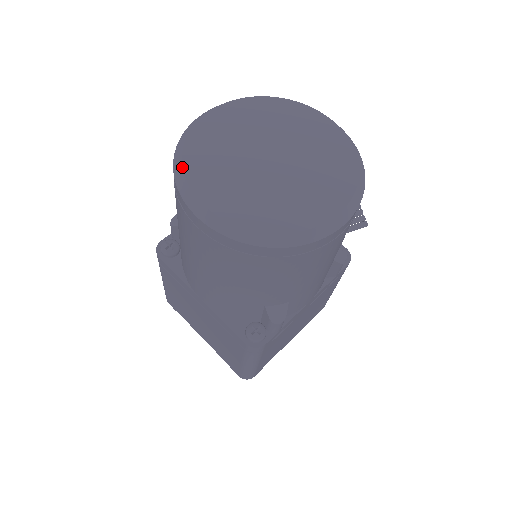
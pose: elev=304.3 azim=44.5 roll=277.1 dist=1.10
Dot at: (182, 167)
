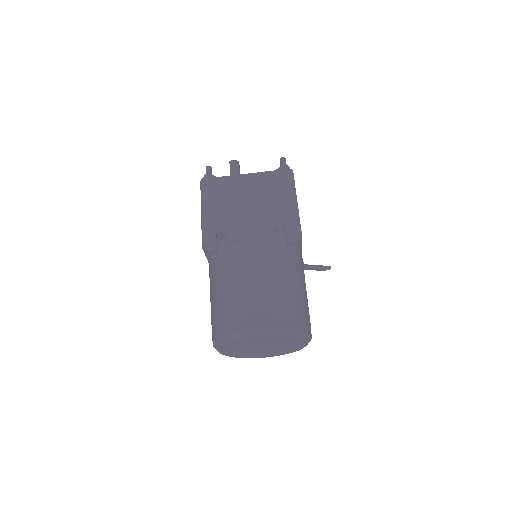
Dot at: (221, 345)
